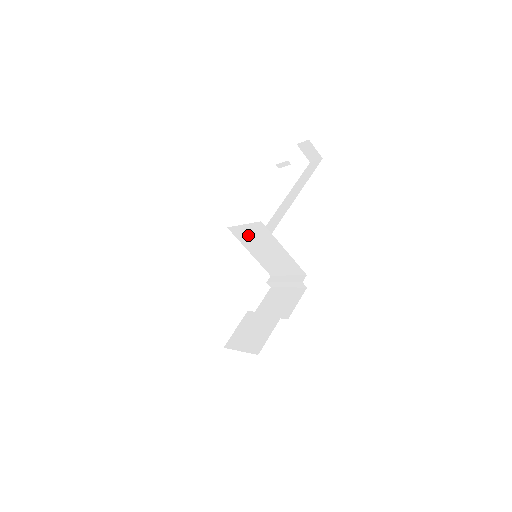
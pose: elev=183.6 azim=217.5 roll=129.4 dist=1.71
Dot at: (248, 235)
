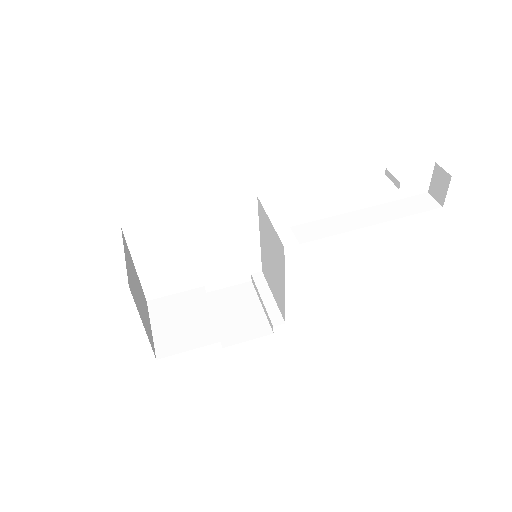
Dot at: (268, 230)
